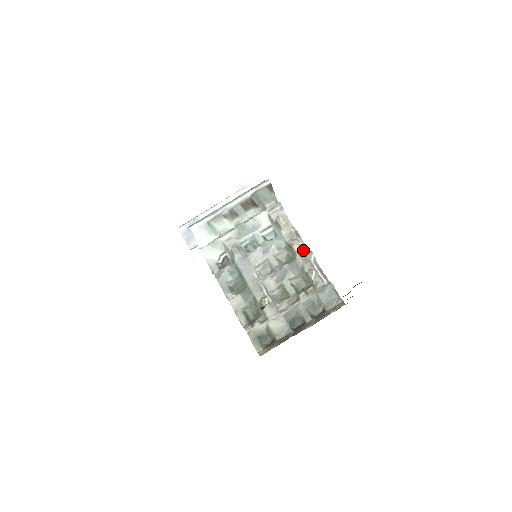
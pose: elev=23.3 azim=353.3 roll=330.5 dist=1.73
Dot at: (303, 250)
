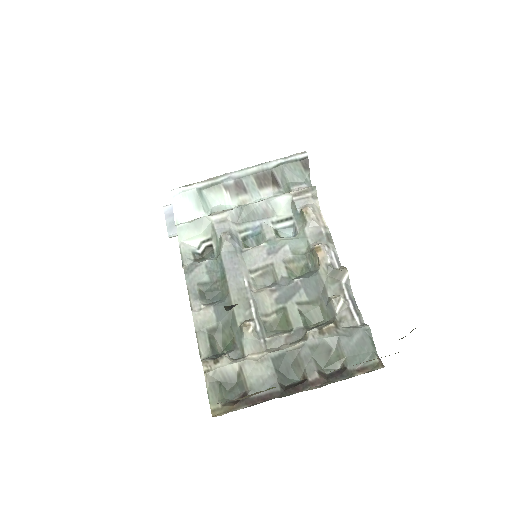
Dot at: (332, 262)
